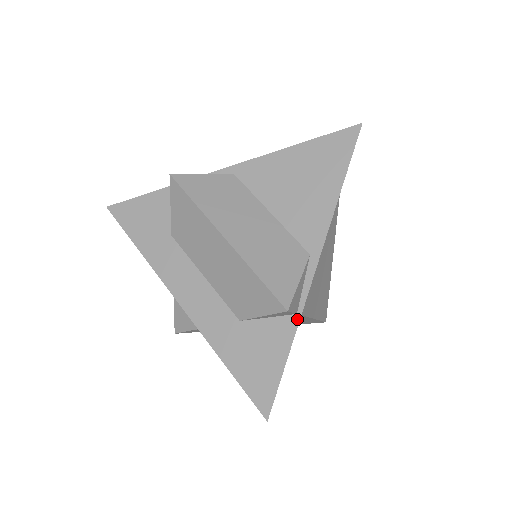
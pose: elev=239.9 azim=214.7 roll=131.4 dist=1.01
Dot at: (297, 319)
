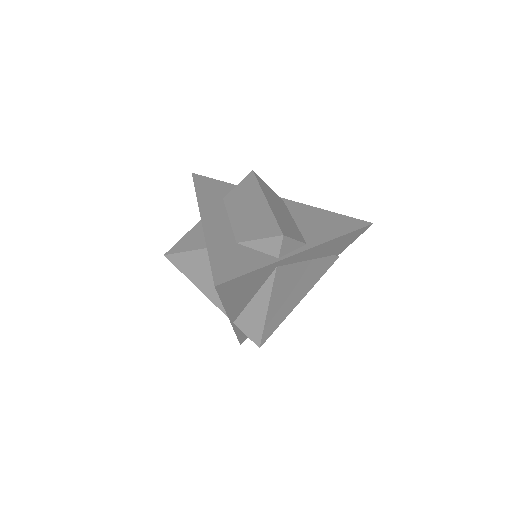
Dot at: (277, 260)
